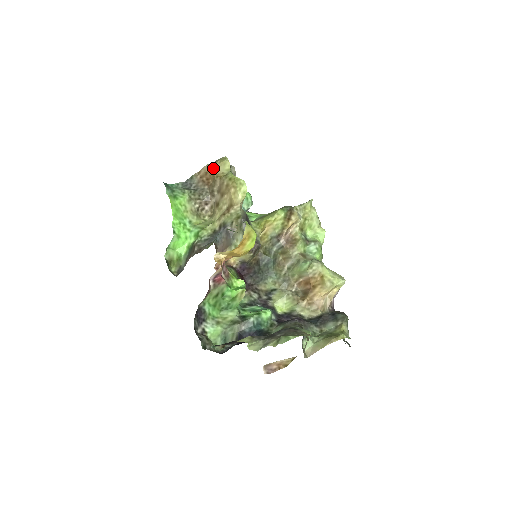
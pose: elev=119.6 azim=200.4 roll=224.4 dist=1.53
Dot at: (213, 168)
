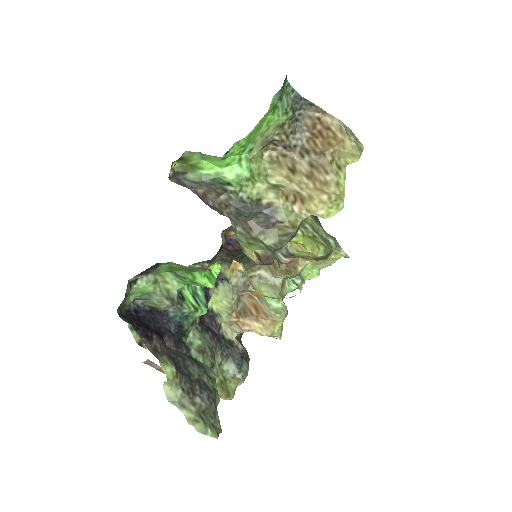
Dot at: (341, 140)
